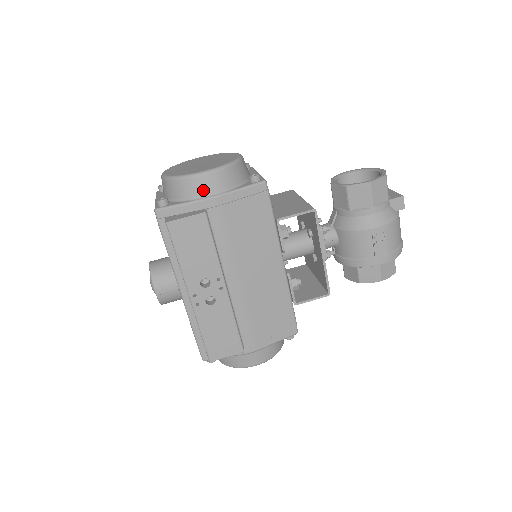
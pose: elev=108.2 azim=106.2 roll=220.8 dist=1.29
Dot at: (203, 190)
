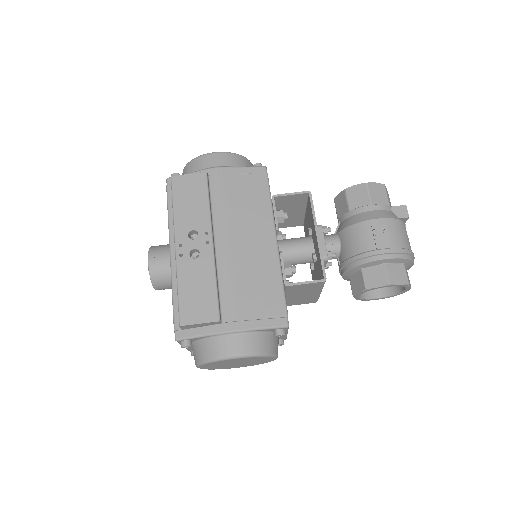
Dot at: (210, 163)
